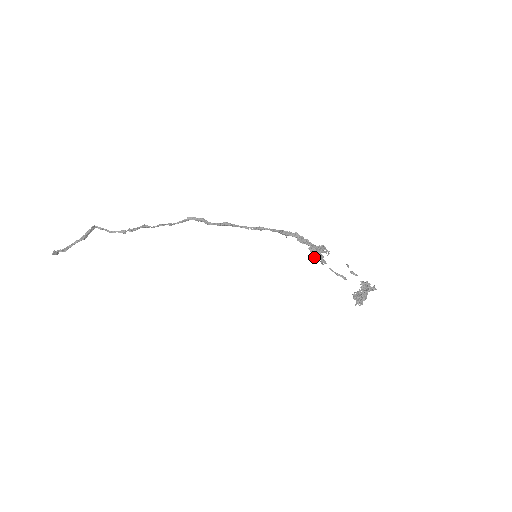
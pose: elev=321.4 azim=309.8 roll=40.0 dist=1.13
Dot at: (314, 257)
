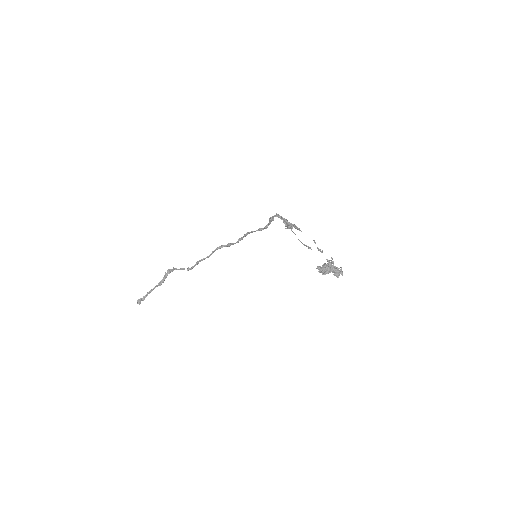
Dot at: (284, 223)
